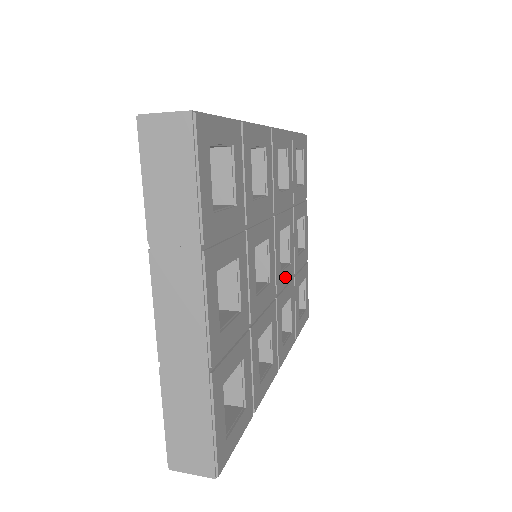
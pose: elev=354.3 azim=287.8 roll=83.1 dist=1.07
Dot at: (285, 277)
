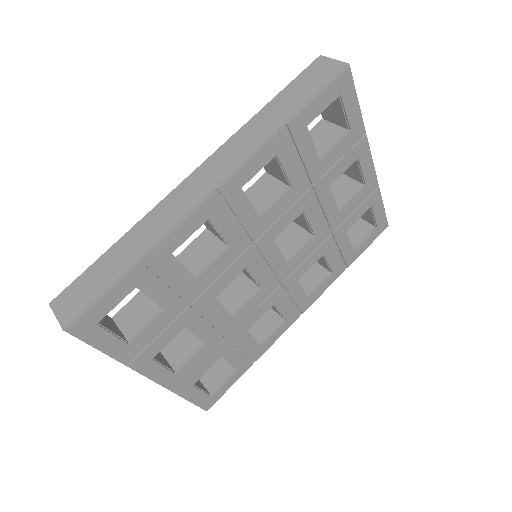
Dot at: (302, 255)
